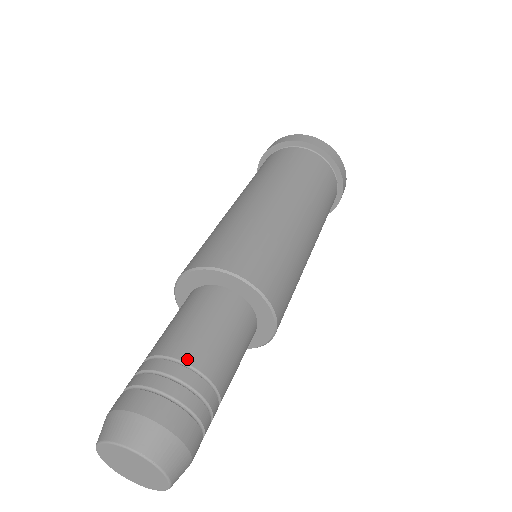
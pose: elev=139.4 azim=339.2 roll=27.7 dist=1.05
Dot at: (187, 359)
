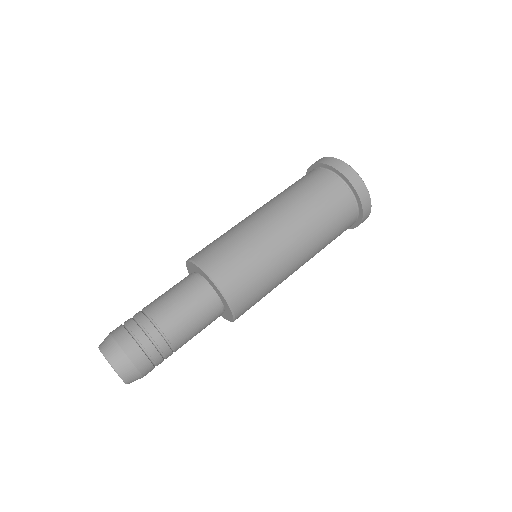
Dot at: (172, 342)
